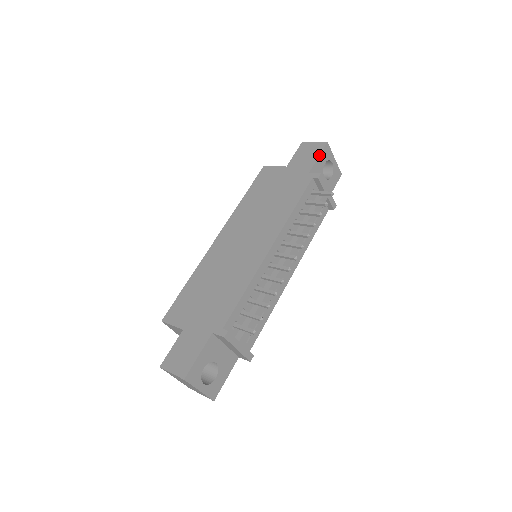
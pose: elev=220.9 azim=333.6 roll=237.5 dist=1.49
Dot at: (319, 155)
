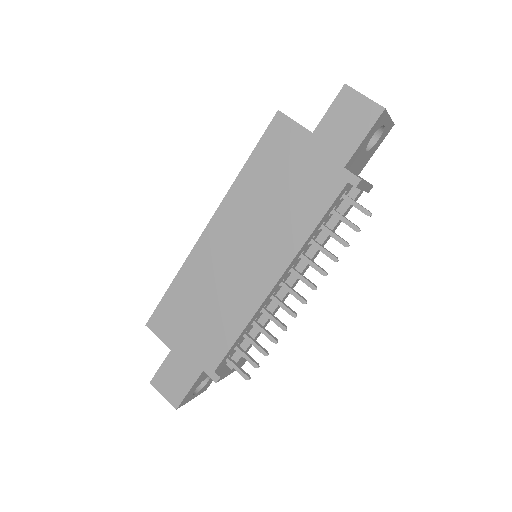
Dot at: (366, 135)
